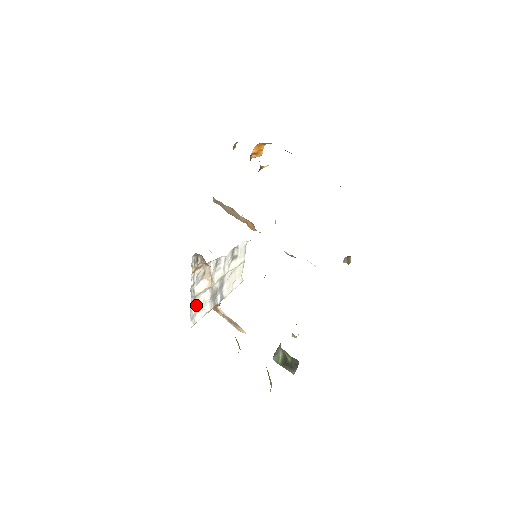
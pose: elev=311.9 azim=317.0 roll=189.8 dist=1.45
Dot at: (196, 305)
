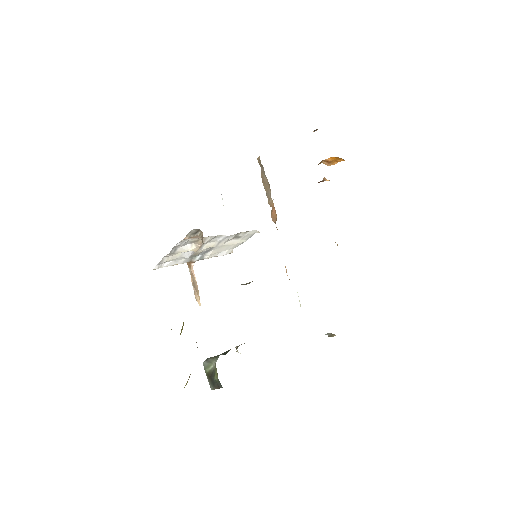
Dot at: (171, 257)
